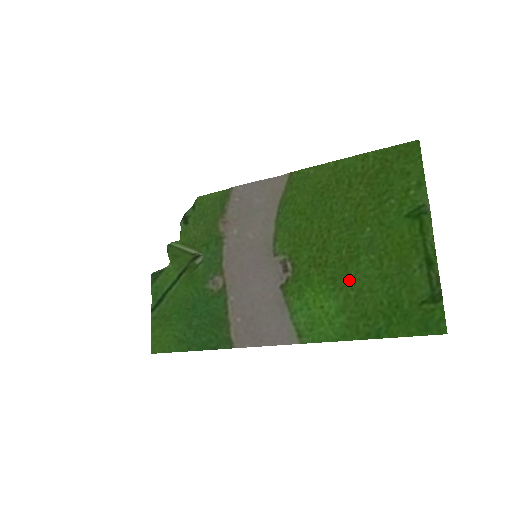
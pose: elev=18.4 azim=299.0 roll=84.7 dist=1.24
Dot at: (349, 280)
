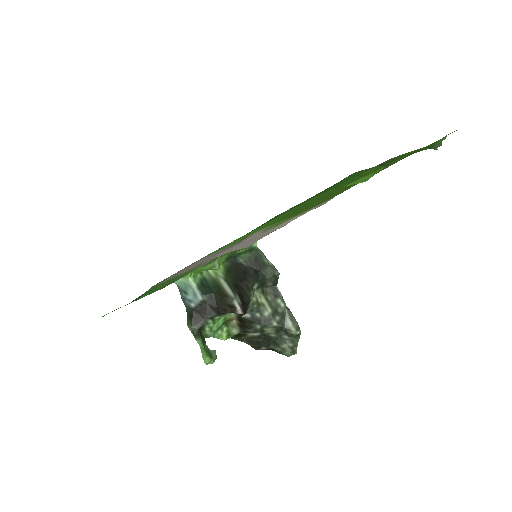
Dot at: (302, 206)
